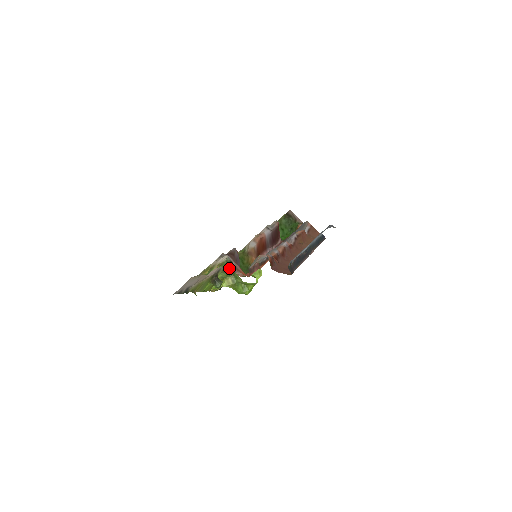
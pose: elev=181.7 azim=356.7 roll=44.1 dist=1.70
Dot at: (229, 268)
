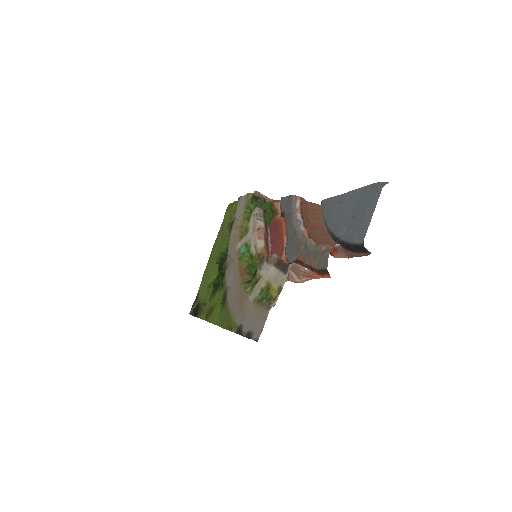
Dot at: occluded
